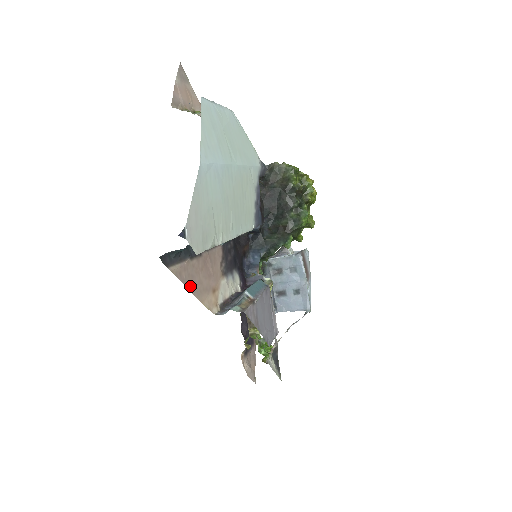
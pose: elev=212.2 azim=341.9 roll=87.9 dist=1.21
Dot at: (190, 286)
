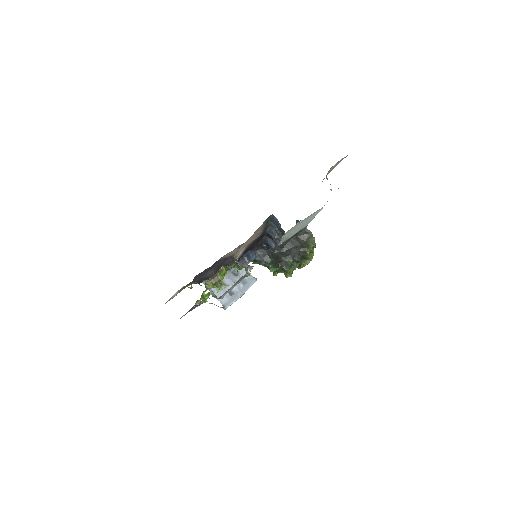
Dot at: occluded
